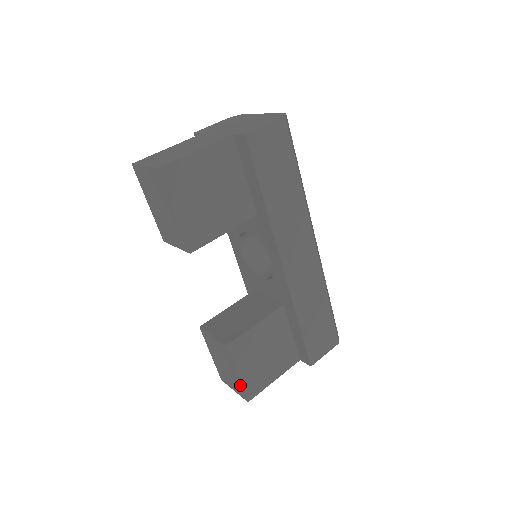
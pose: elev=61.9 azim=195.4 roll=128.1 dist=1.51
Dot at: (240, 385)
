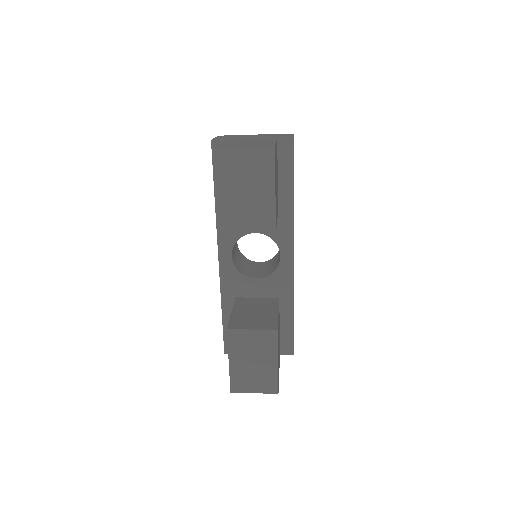
Dot at: (275, 375)
